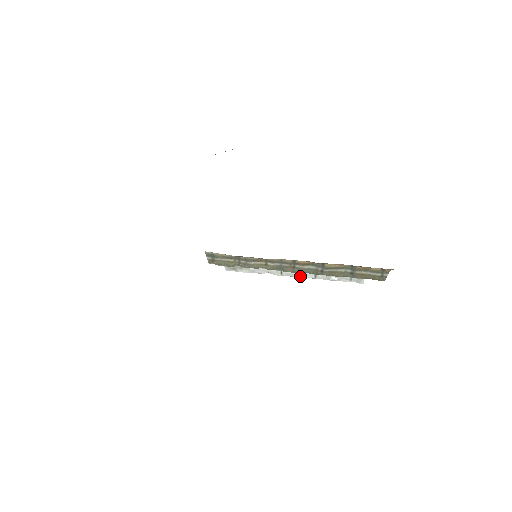
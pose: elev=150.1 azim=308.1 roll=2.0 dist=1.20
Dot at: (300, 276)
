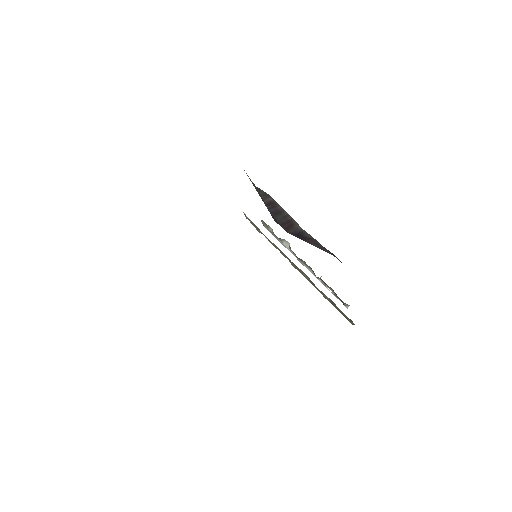
Dot at: (308, 269)
